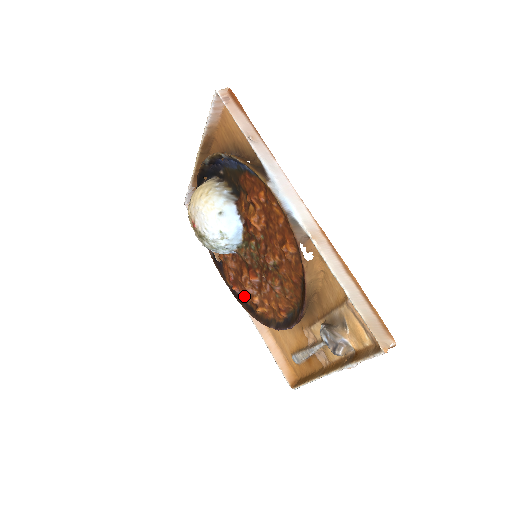
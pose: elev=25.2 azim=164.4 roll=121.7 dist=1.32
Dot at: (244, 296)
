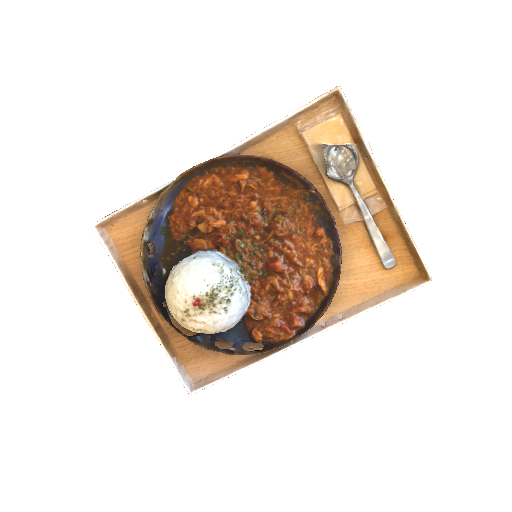
Dot at: (305, 306)
